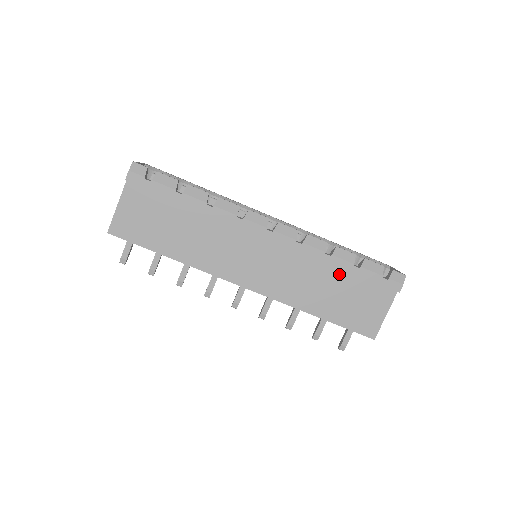
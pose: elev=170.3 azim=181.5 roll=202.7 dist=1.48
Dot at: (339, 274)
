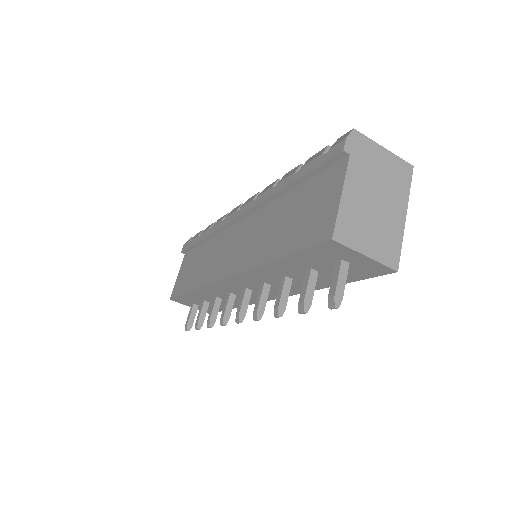
Dot at: (290, 197)
